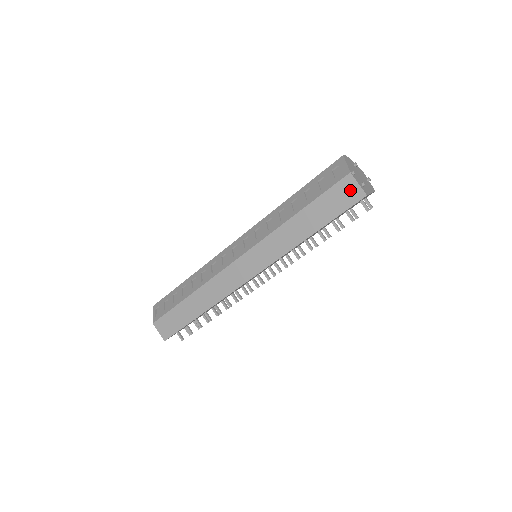
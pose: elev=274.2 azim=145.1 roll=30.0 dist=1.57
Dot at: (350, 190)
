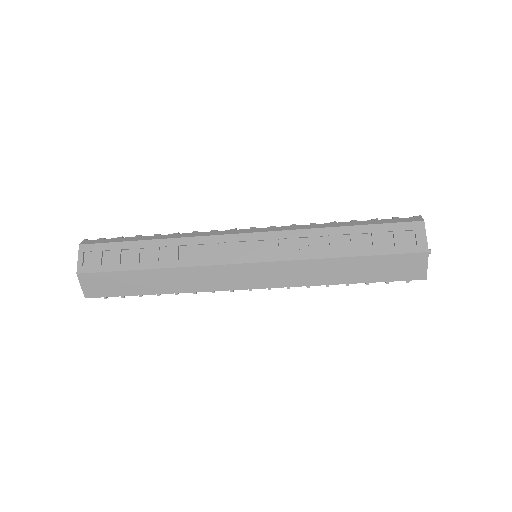
Dot at: (416, 267)
